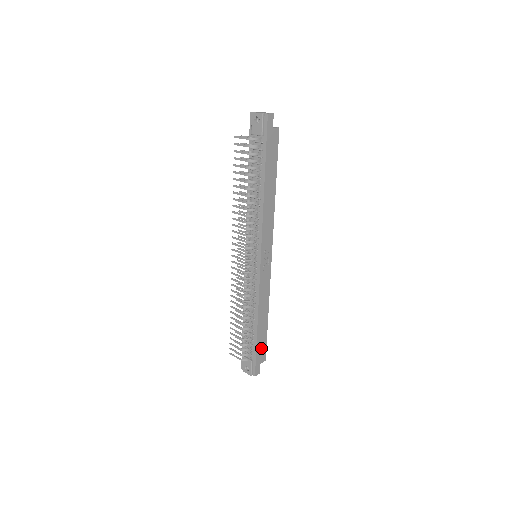
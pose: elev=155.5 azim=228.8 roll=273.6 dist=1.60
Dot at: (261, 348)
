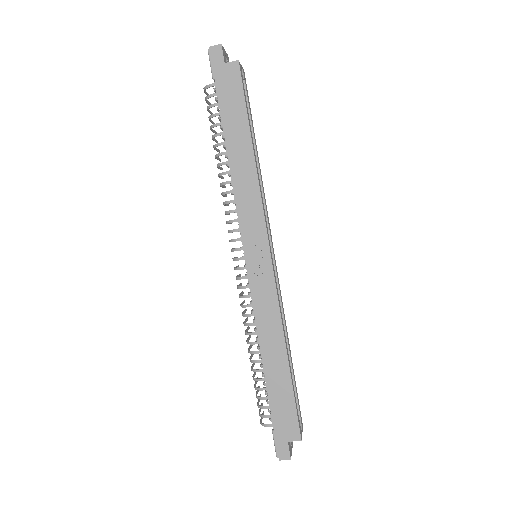
Dot at: (284, 412)
